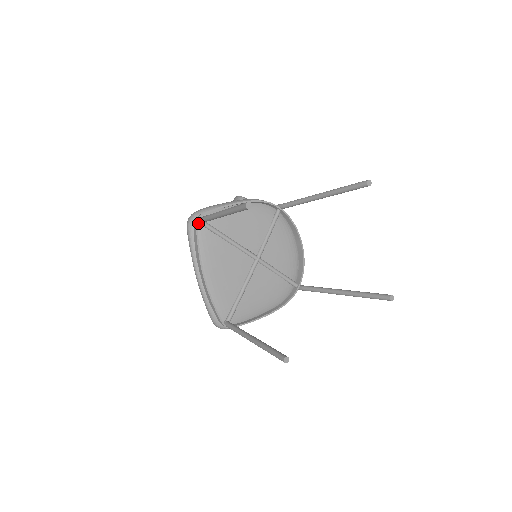
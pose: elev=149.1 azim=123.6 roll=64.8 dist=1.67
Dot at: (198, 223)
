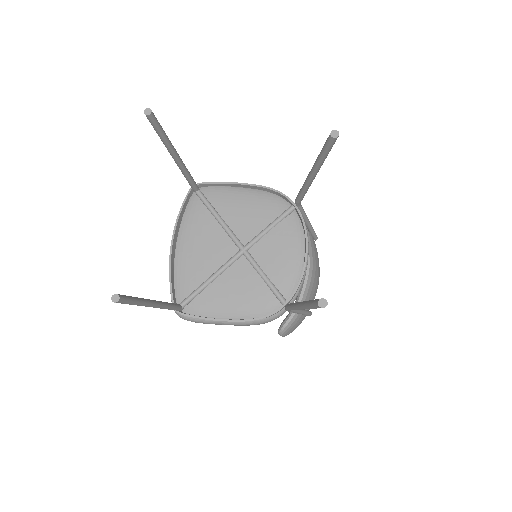
Dot at: (194, 192)
